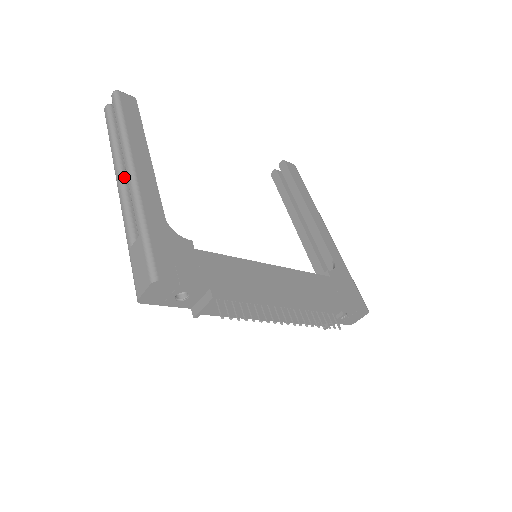
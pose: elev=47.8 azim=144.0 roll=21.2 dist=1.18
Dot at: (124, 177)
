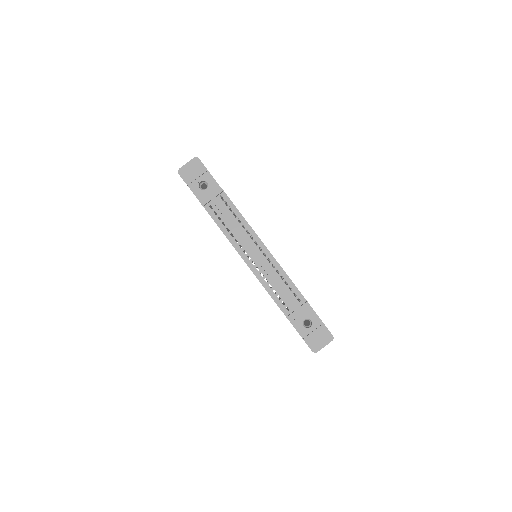
Dot at: occluded
